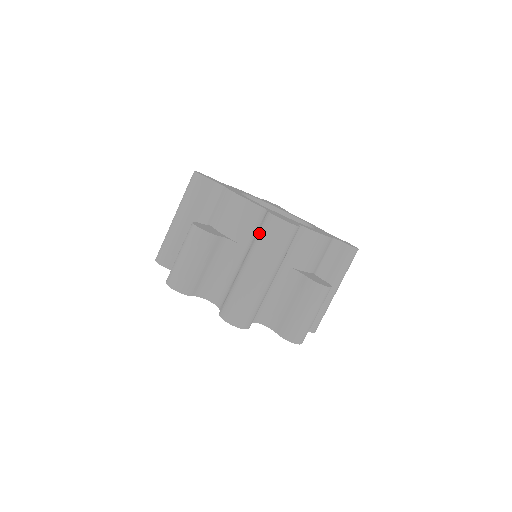
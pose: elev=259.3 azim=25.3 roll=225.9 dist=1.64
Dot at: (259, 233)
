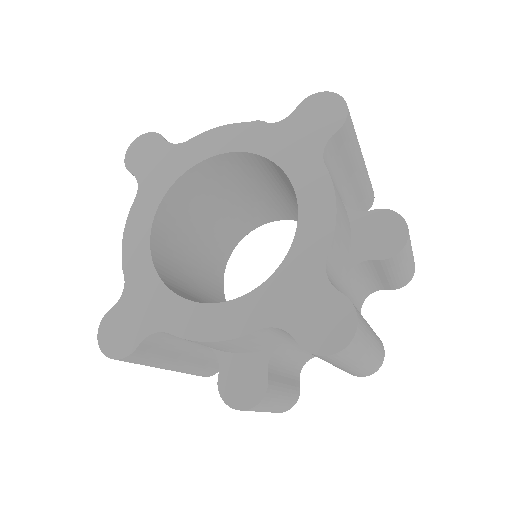
Dot at: occluded
